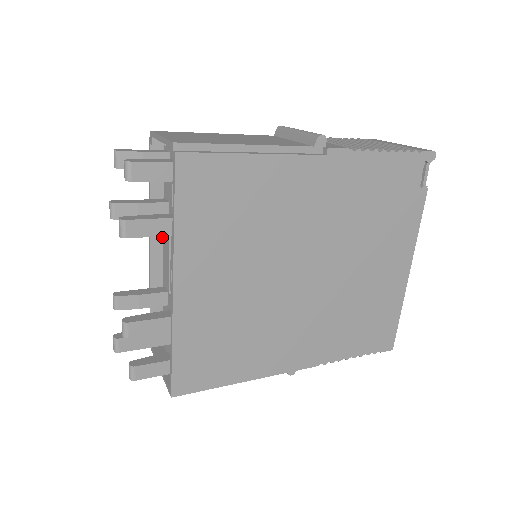
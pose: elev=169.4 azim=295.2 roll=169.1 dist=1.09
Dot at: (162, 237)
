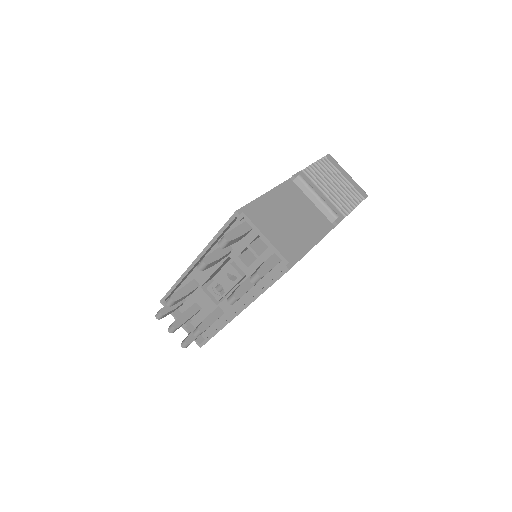
Dot at: (206, 254)
